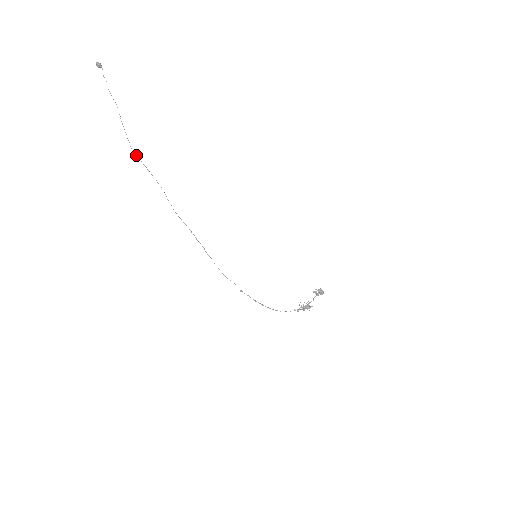
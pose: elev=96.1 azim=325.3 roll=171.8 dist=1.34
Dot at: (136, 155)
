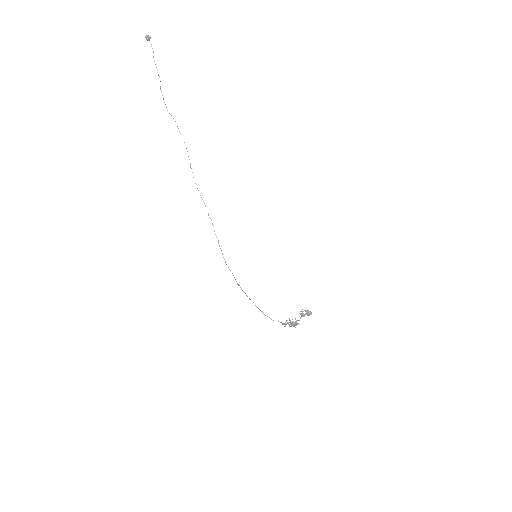
Dot at: (171, 115)
